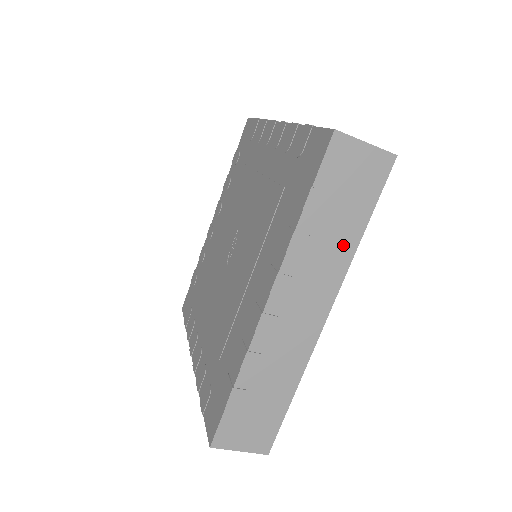
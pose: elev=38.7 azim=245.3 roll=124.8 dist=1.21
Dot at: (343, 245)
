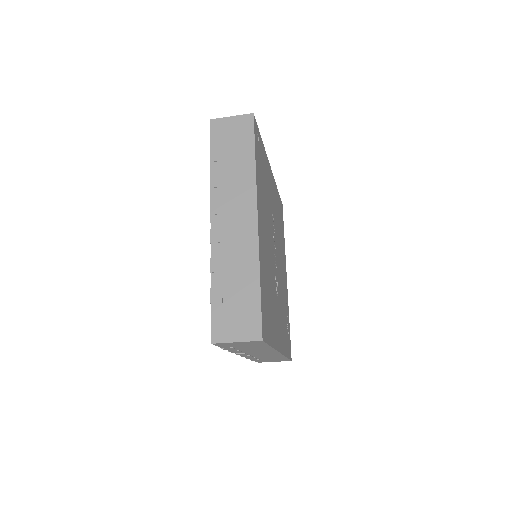
Dot at: (263, 349)
